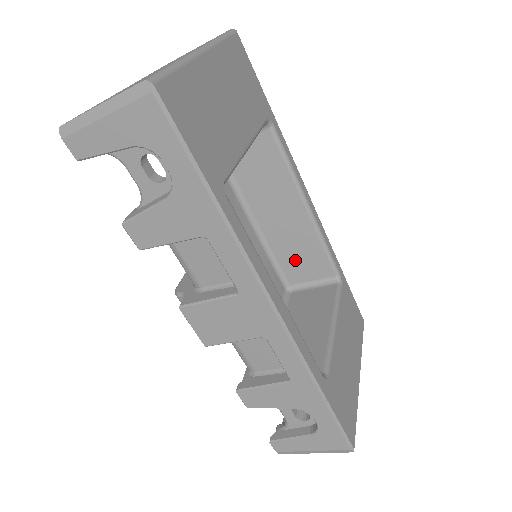
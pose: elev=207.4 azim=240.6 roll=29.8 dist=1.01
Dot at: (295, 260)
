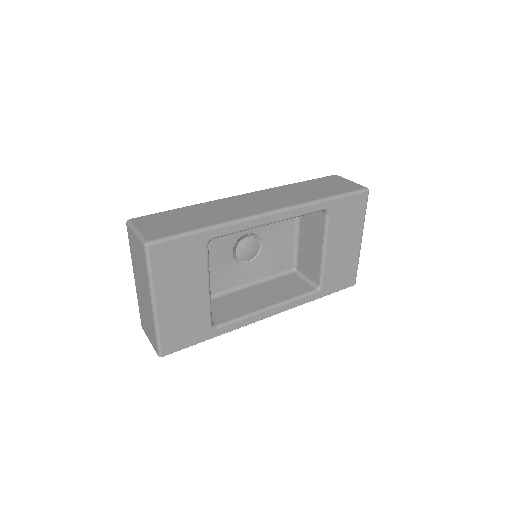
Dot at: occluded
